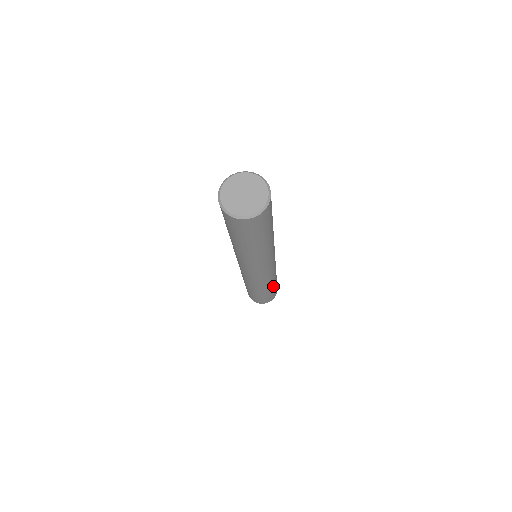
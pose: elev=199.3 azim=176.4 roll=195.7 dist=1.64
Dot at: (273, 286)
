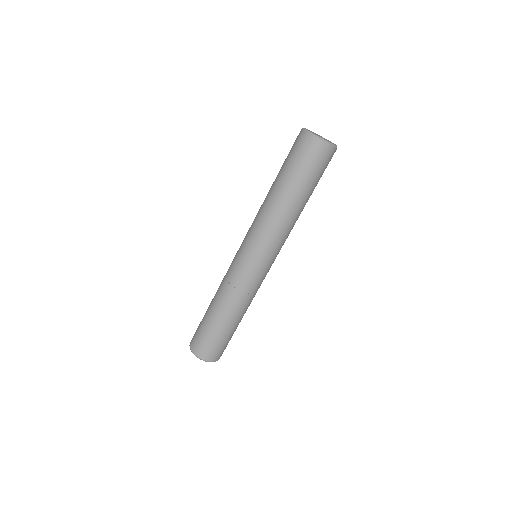
Dot at: (225, 322)
